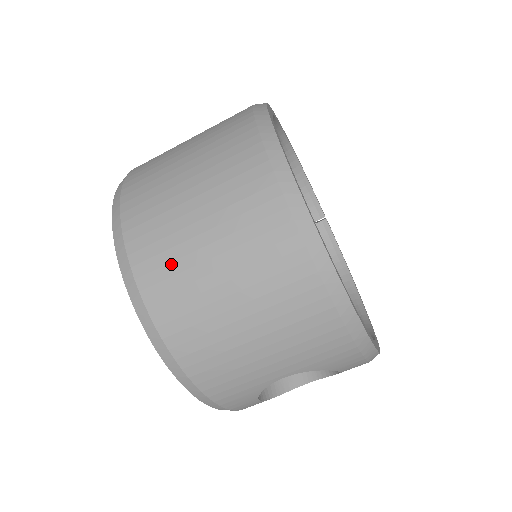
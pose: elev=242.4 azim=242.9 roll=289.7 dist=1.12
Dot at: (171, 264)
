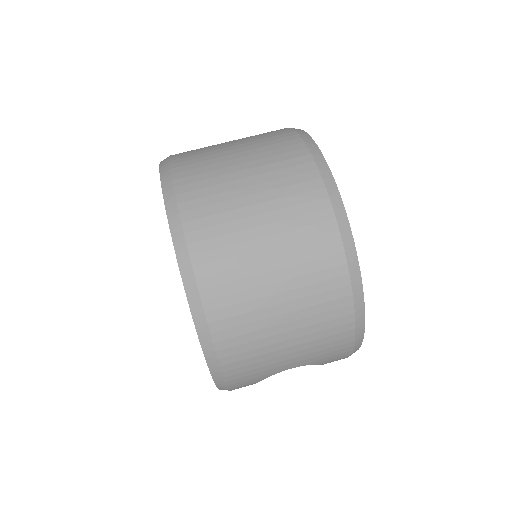
Dot at: (233, 271)
